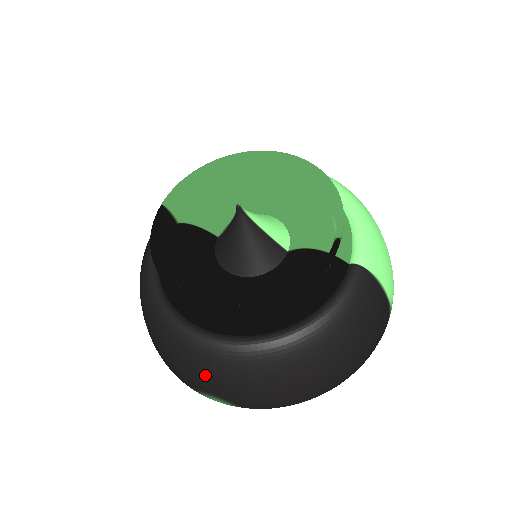
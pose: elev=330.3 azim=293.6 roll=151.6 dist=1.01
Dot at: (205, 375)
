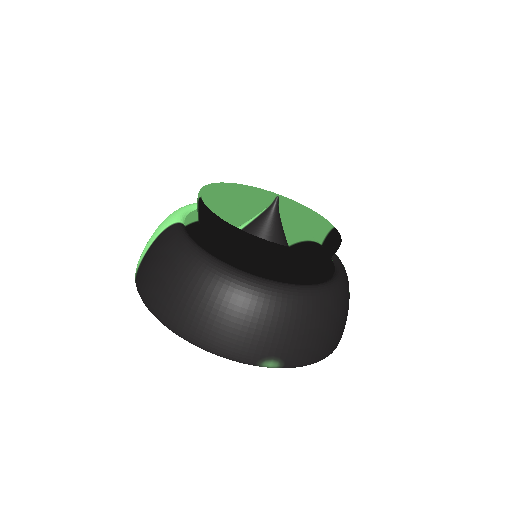
Dot at: (281, 323)
